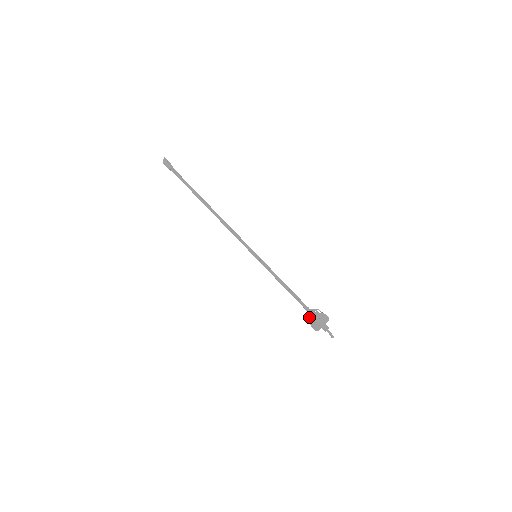
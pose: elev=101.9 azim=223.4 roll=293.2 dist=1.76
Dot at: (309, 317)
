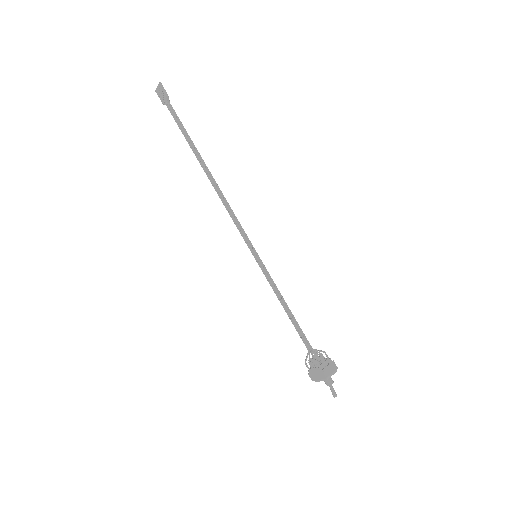
Dot at: occluded
